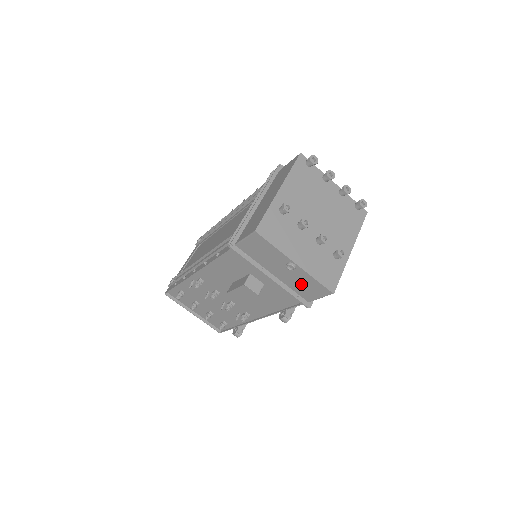
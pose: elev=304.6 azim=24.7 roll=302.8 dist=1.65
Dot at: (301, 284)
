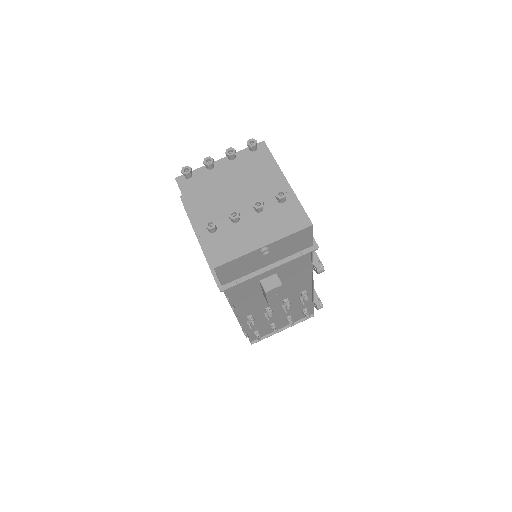
Dot at: (289, 247)
